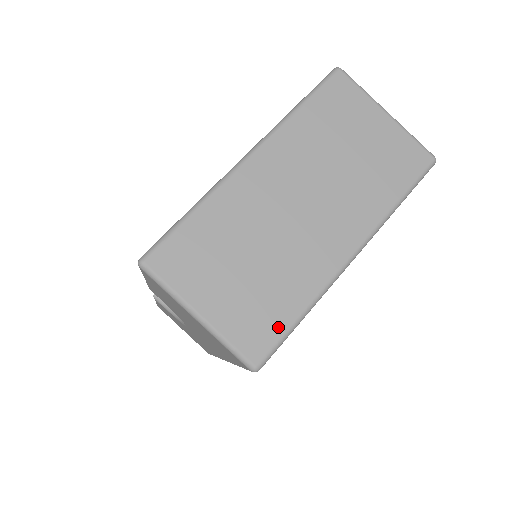
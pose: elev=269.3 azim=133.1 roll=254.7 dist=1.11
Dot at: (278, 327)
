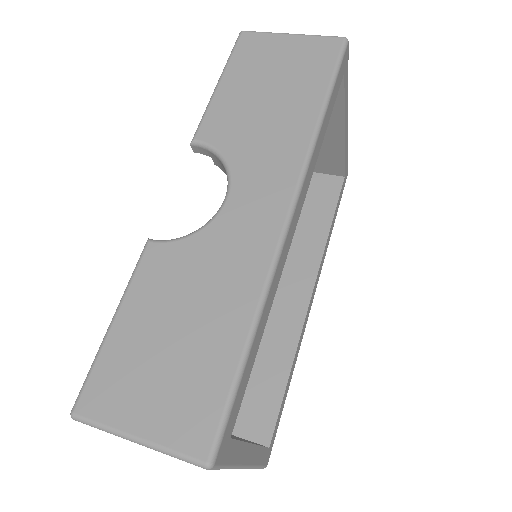
Dot at: occluded
